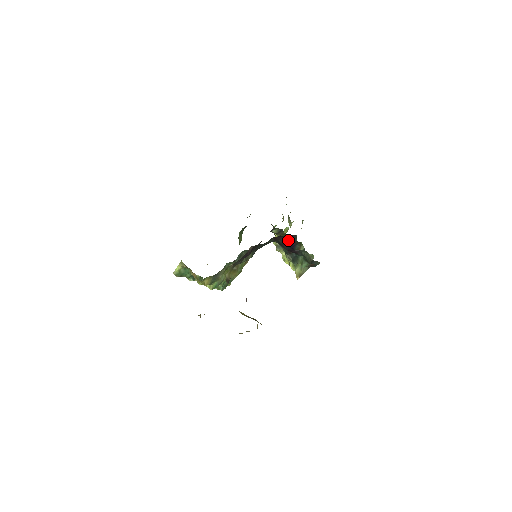
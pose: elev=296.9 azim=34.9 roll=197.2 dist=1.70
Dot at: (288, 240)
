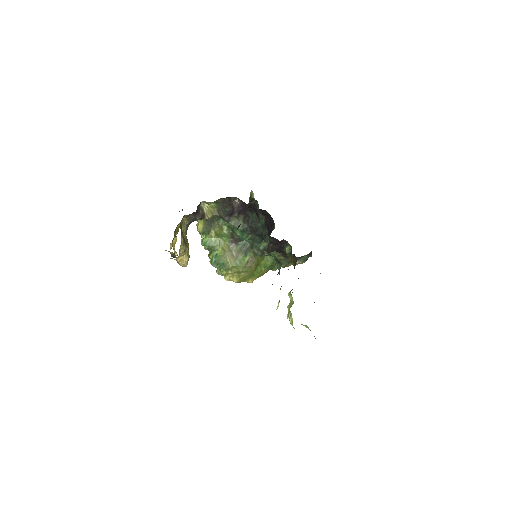
Dot at: (271, 221)
